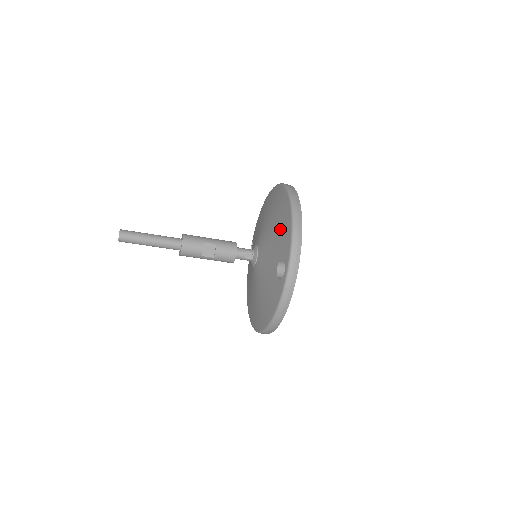
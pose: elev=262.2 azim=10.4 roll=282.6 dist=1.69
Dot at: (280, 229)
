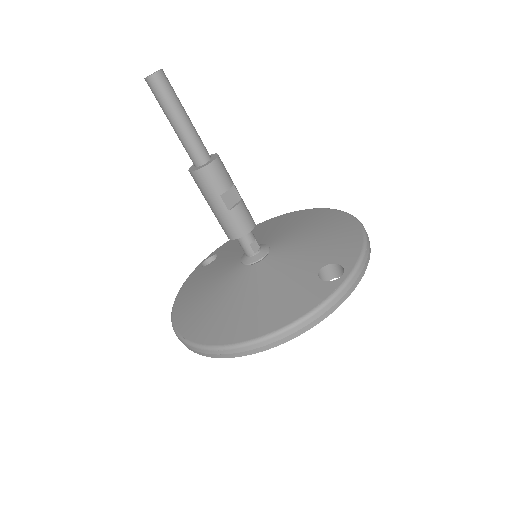
Dot at: (333, 236)
